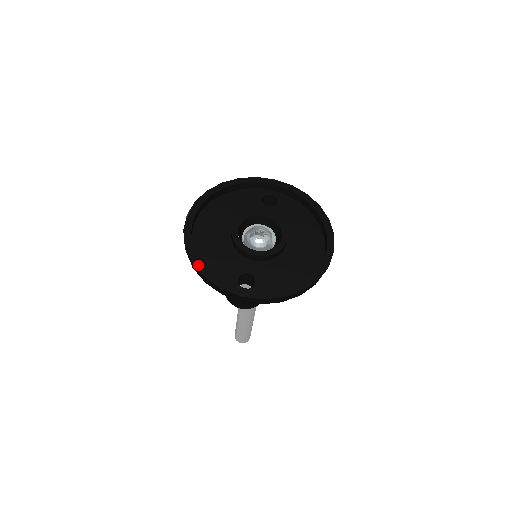
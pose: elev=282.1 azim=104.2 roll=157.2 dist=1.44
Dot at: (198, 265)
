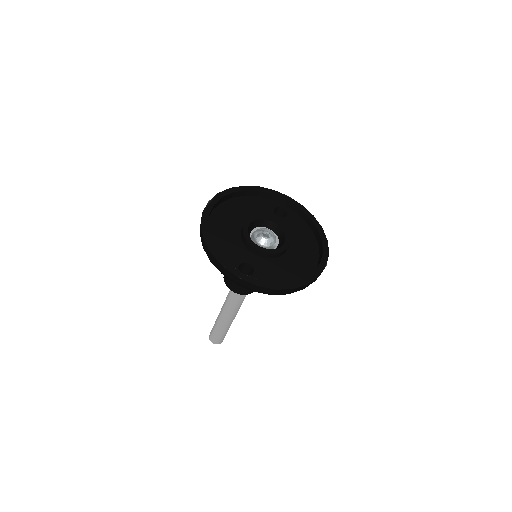
Dot at: (208, 243)
